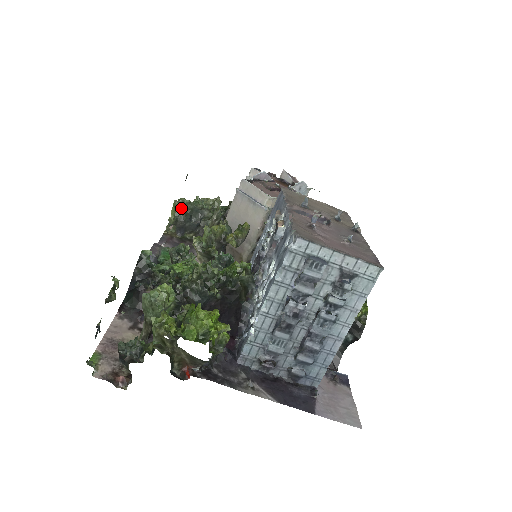
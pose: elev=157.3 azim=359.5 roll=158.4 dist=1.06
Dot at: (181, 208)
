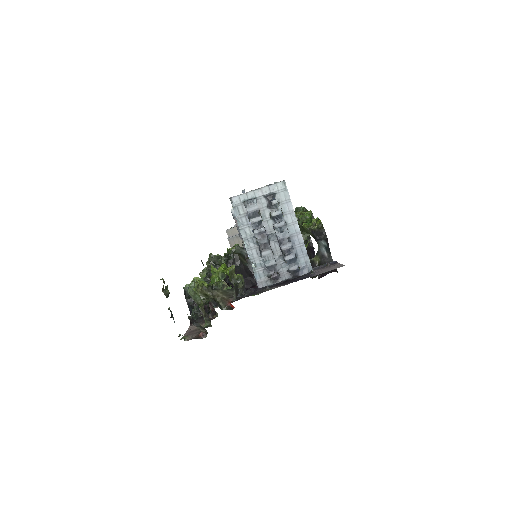
Dot at: occluded
